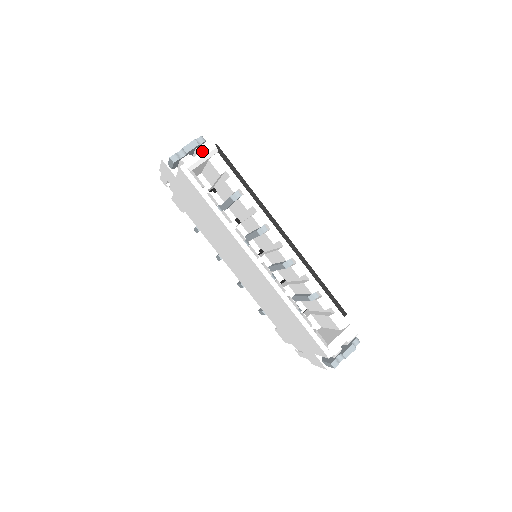
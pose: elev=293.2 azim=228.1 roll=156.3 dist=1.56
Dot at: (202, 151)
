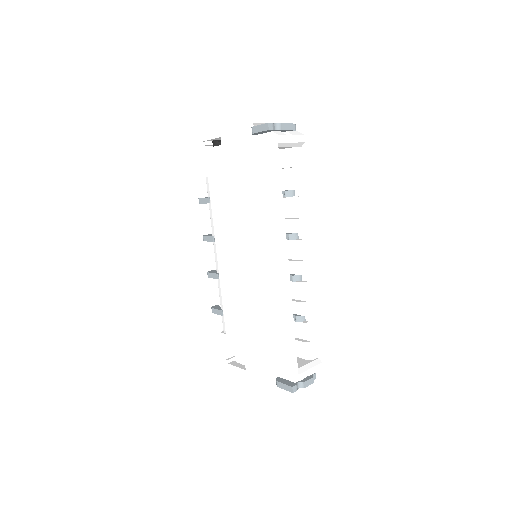
Dot at: (294, 137)
